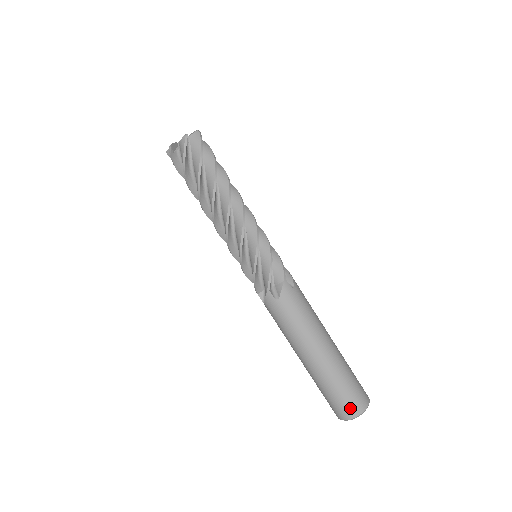
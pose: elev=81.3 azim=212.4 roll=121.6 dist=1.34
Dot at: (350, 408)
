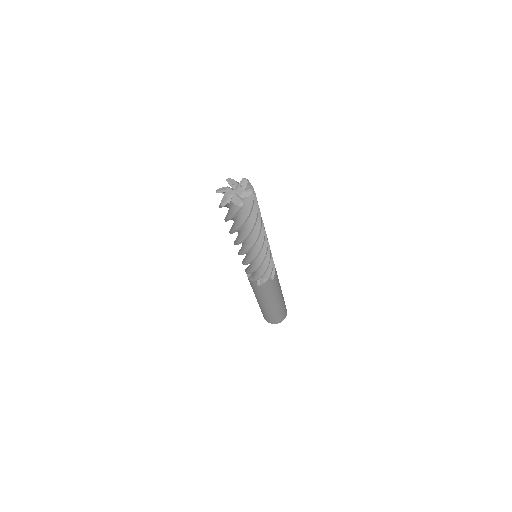
Dot at: (273, 321)
